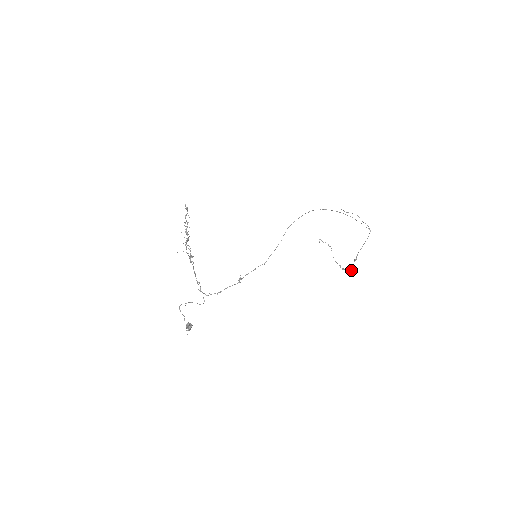
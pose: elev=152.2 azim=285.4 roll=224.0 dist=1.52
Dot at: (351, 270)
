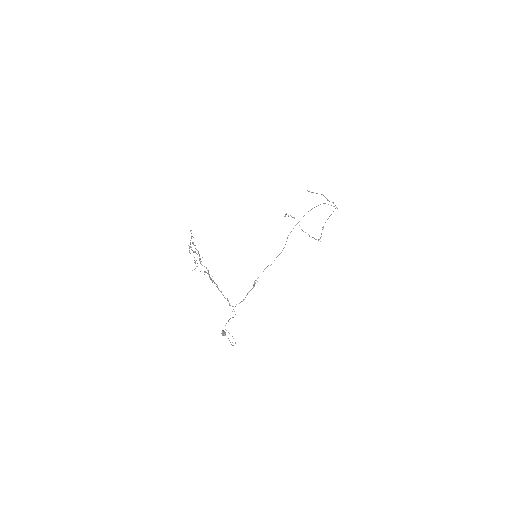
Dot at: (320, 238)
